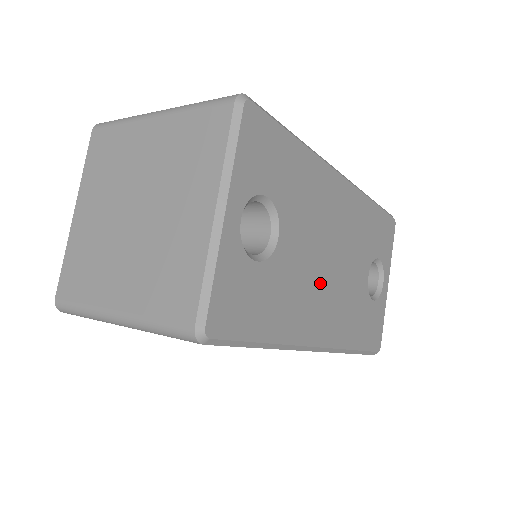
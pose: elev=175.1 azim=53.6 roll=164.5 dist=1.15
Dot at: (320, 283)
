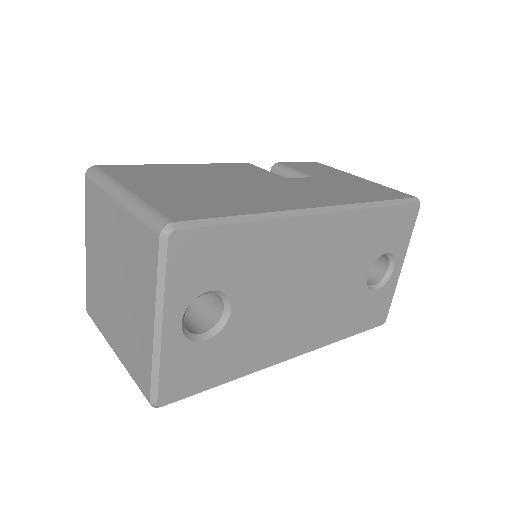
Dot at: (292, 315)
